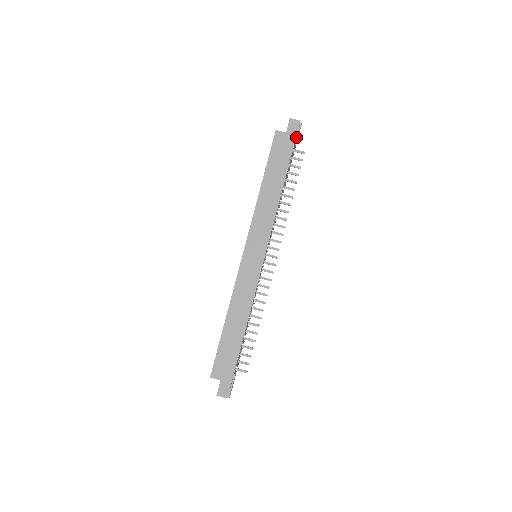
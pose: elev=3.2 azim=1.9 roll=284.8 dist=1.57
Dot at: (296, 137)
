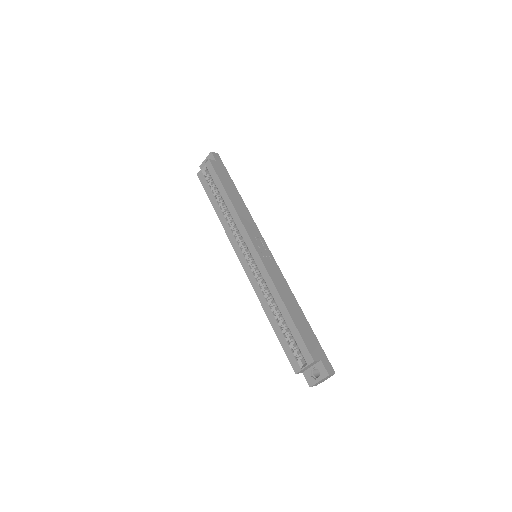
Dot at: occluded
